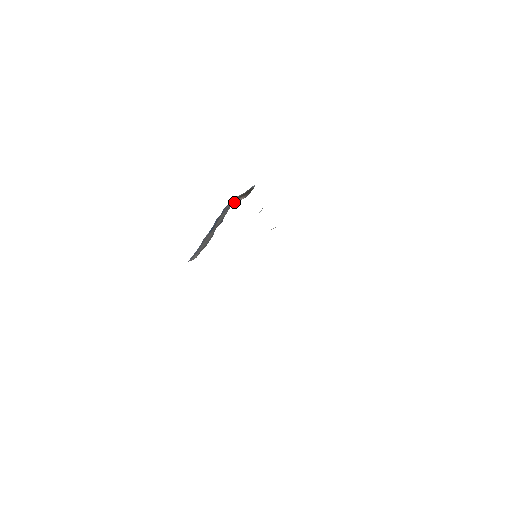
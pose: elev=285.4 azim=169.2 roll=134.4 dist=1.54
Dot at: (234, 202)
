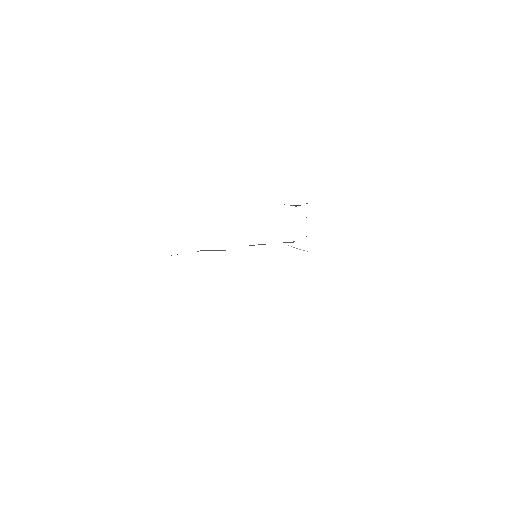
Dot at: occluded
